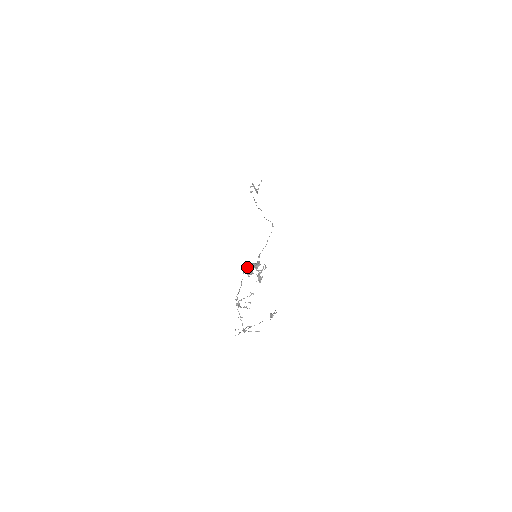
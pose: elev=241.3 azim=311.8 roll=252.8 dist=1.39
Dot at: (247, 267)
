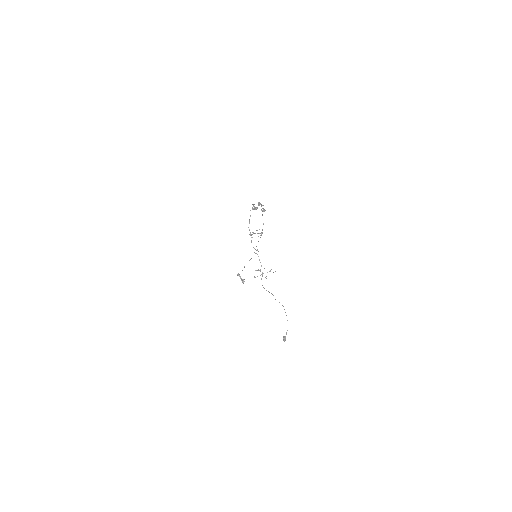
Dot at: occluded
